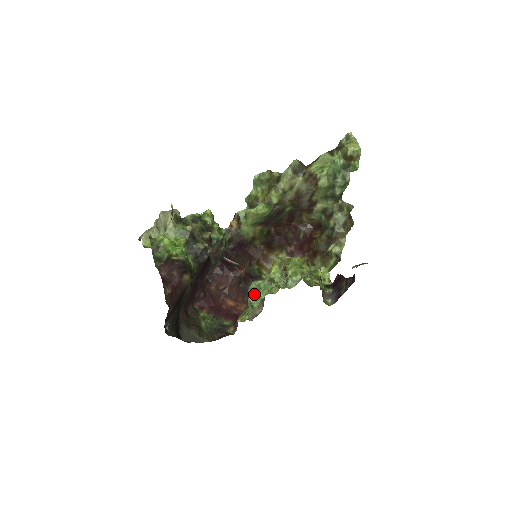
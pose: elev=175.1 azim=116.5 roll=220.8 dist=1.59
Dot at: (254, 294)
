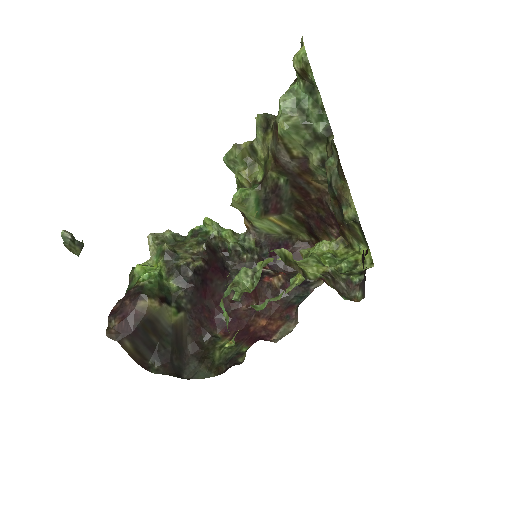
Dot at: occluded
